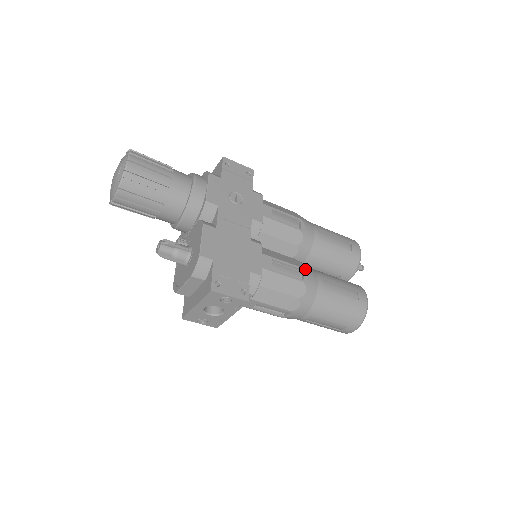
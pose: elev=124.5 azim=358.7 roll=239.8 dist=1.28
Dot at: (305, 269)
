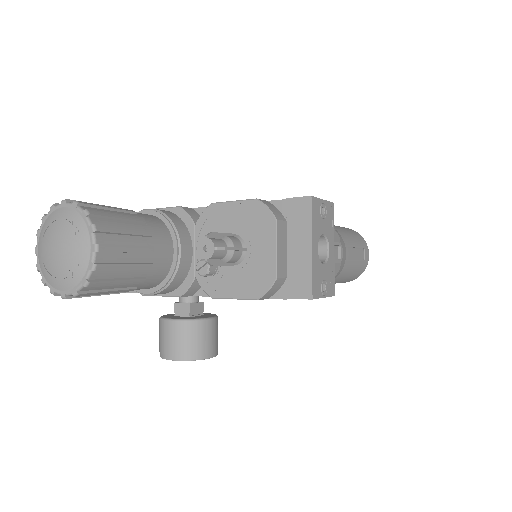
Dot at: occluded
